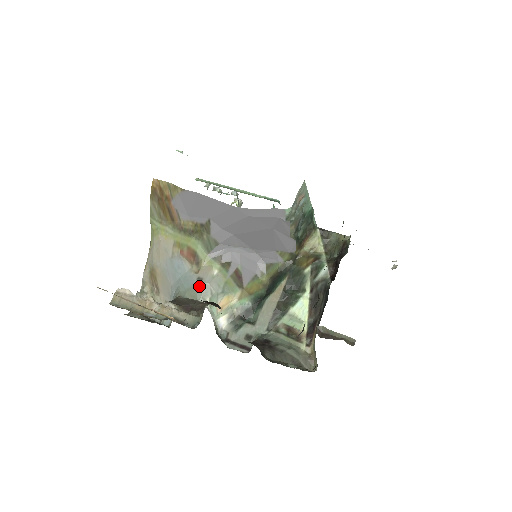
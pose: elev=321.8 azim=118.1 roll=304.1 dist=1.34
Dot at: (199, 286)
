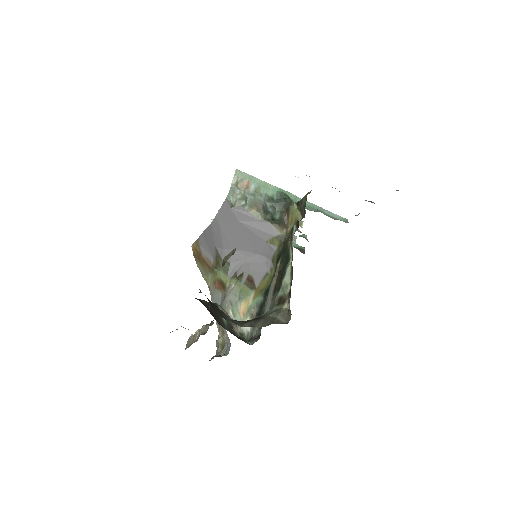
Dot at: (223, 303)
